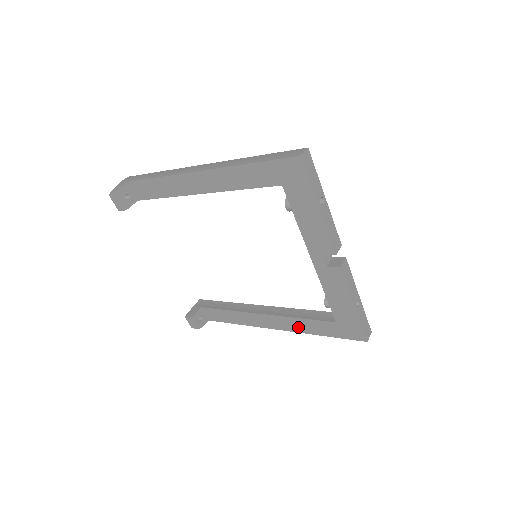
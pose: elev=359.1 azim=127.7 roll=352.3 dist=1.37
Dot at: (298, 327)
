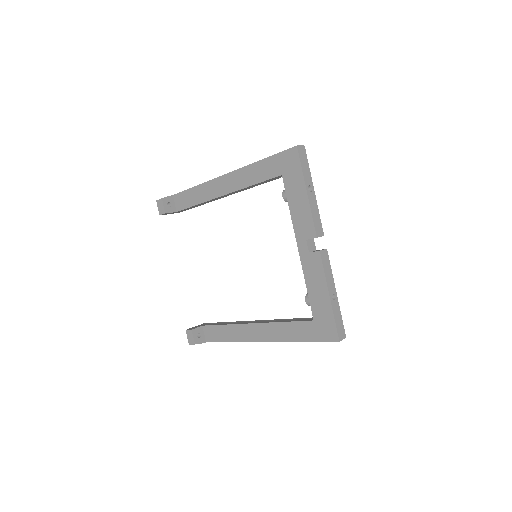
Dot at: (281, 334)
